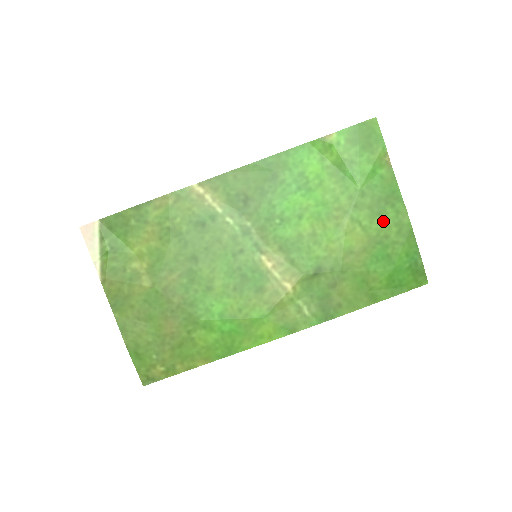
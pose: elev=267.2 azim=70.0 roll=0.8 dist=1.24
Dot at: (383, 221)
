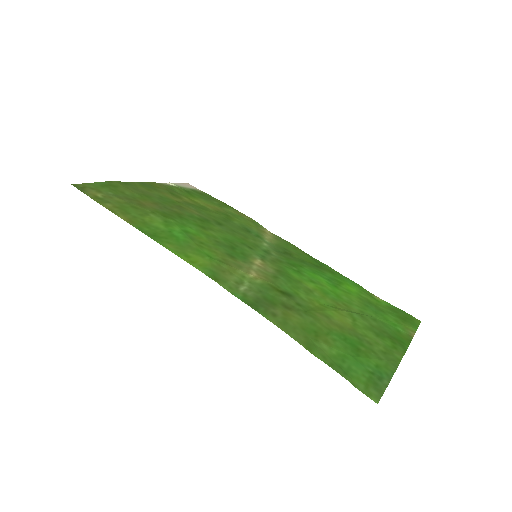
Dot at: (376, 338)
